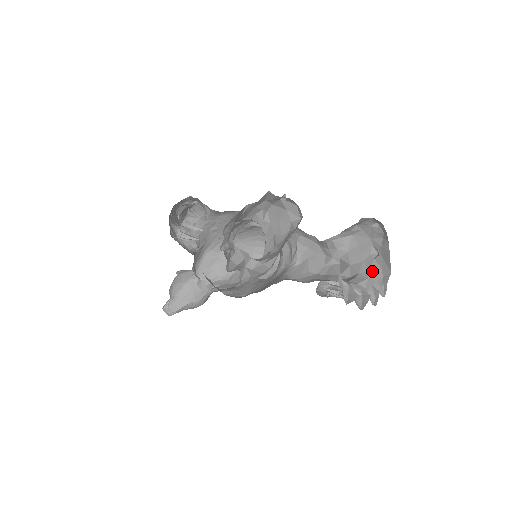
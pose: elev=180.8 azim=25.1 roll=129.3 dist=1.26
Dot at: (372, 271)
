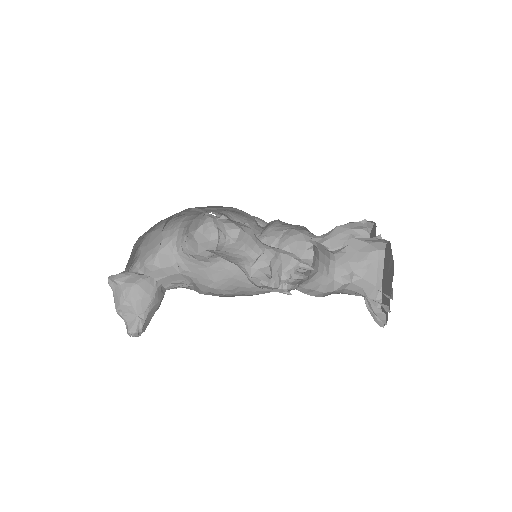
Dot at: occluded
